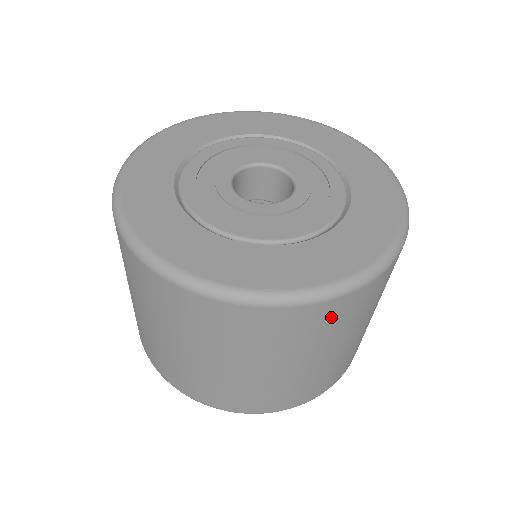
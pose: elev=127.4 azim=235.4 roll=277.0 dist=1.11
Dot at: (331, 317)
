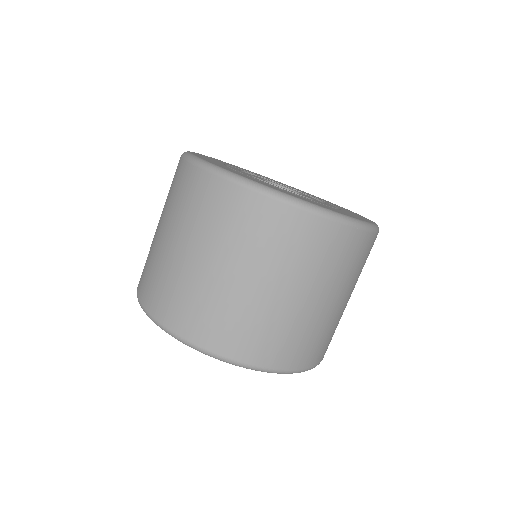
Dot at: (353, 250)
